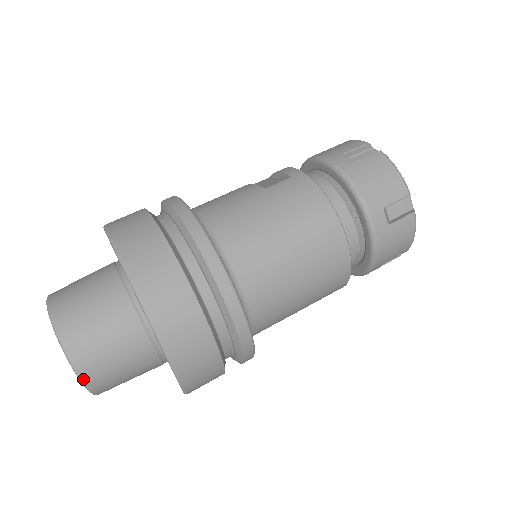
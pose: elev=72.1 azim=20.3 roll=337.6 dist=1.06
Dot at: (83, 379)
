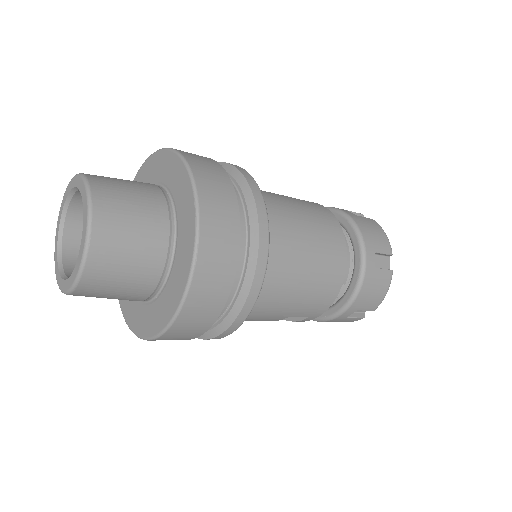
Dot at: (90, 245)
